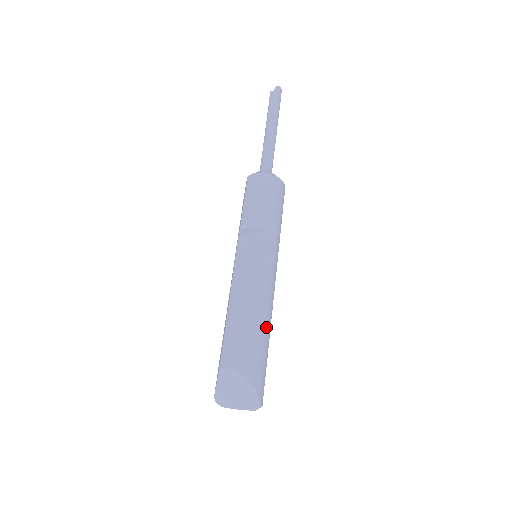
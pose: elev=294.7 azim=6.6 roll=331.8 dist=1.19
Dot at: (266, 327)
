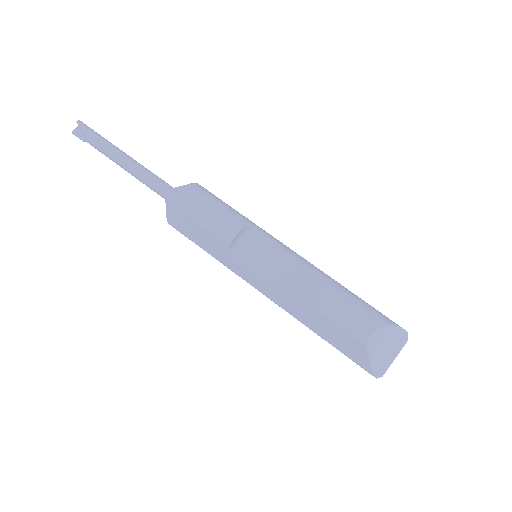
Dot at: occluded
